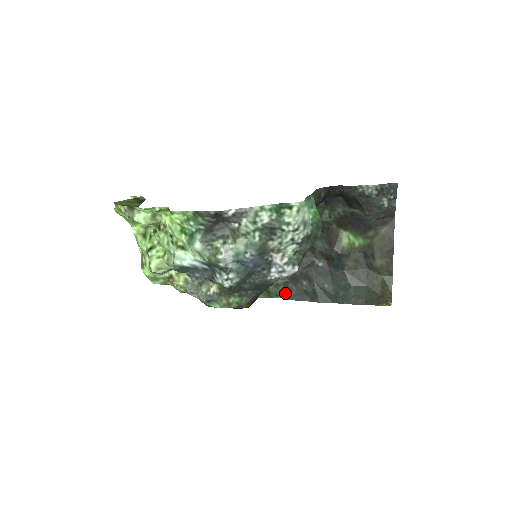
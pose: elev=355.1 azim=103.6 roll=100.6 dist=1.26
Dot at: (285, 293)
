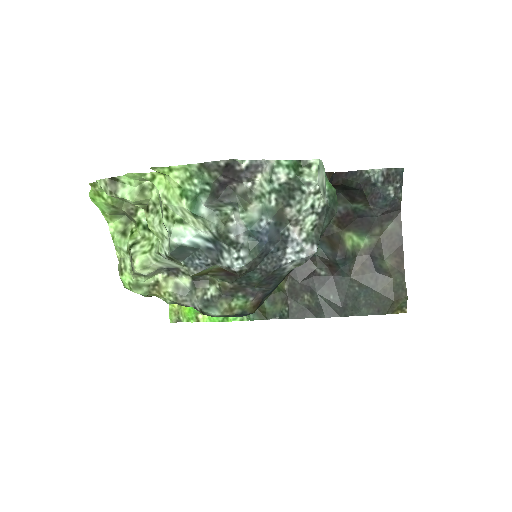
Dot at: (284, 312)
